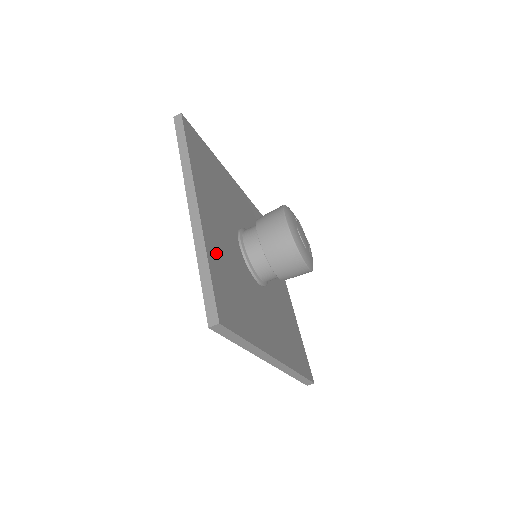
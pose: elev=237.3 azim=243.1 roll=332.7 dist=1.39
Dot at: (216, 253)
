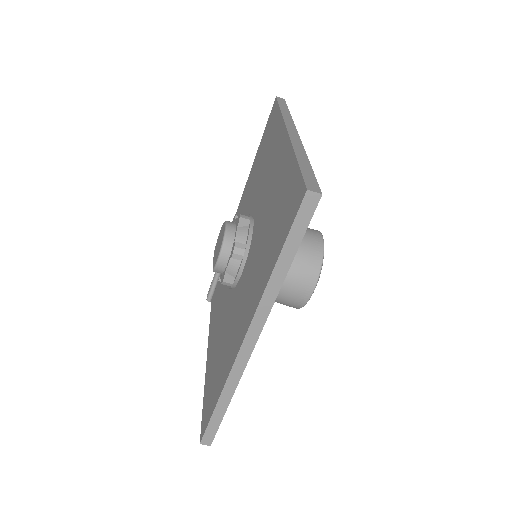
Dot at: occluded
